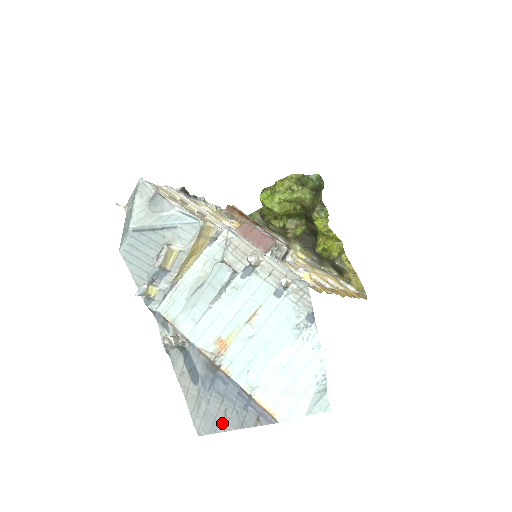
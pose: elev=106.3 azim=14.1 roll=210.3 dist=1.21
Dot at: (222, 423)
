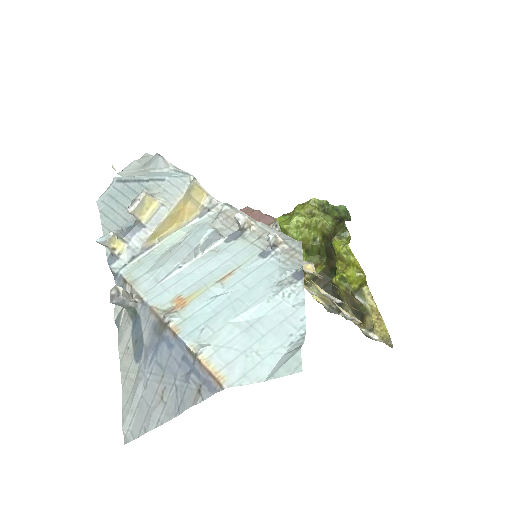
Dot at: (155, 413)
